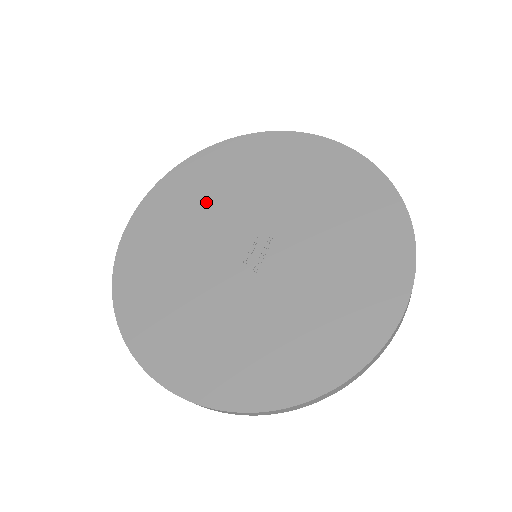
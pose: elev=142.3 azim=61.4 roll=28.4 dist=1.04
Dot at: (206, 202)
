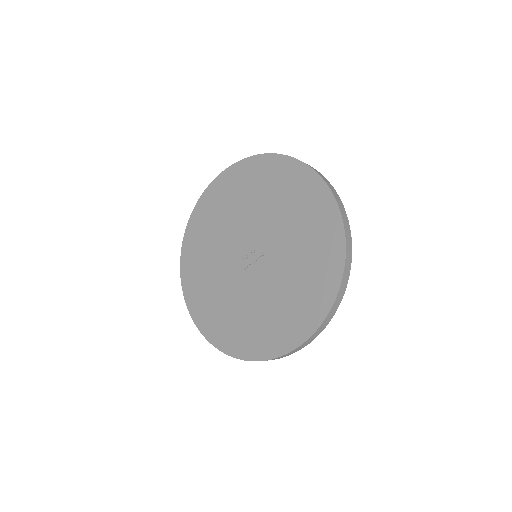
Dot at: (250, 200)
